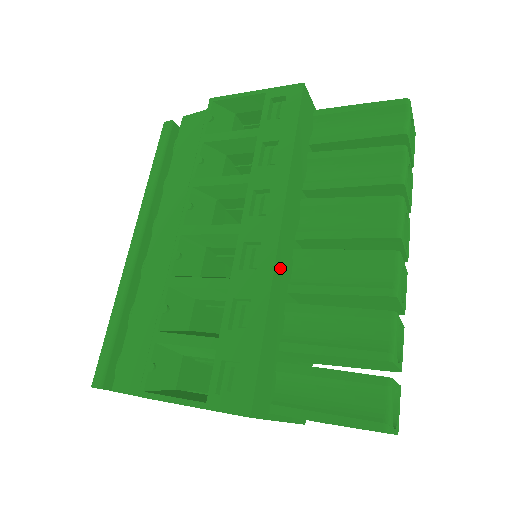
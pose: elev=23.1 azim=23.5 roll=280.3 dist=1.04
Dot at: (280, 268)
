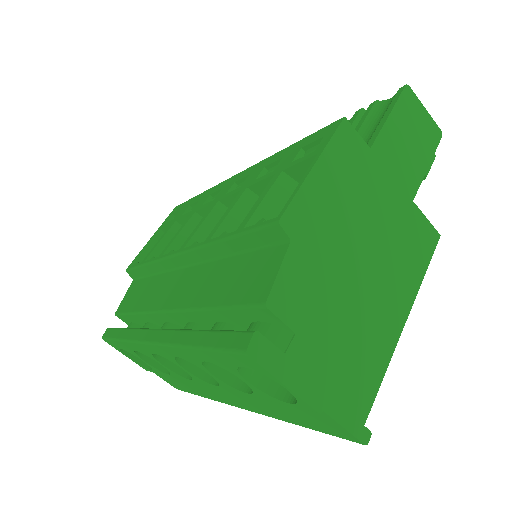
Dot at: occluded
